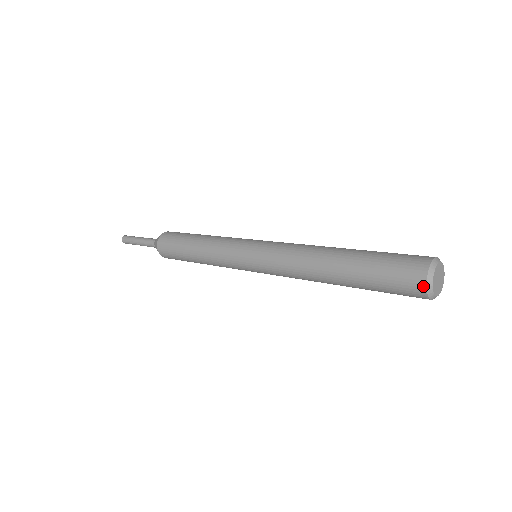
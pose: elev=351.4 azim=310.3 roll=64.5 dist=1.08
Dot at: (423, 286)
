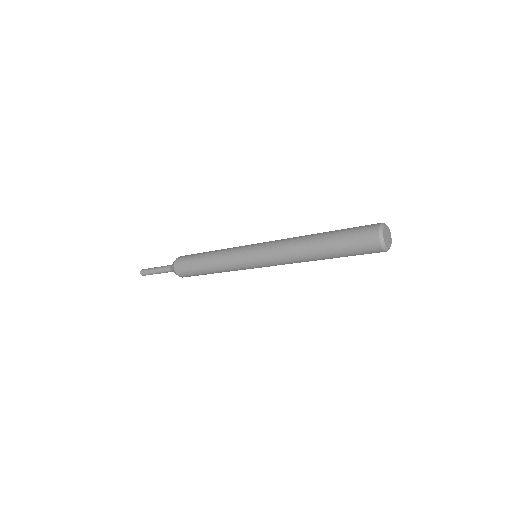
Dot at: (377, 231)
